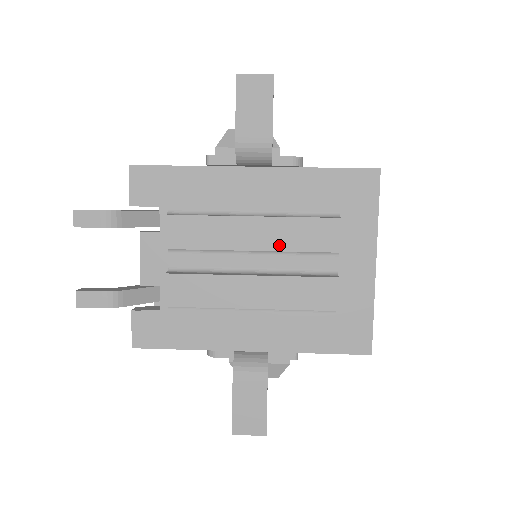
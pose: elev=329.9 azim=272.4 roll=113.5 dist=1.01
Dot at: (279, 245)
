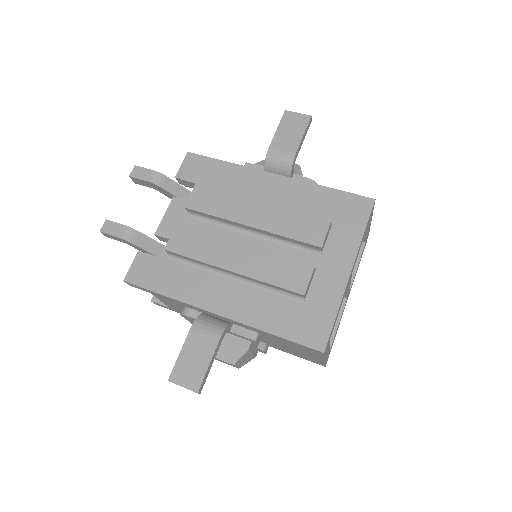
Dot at: (273, 228)
